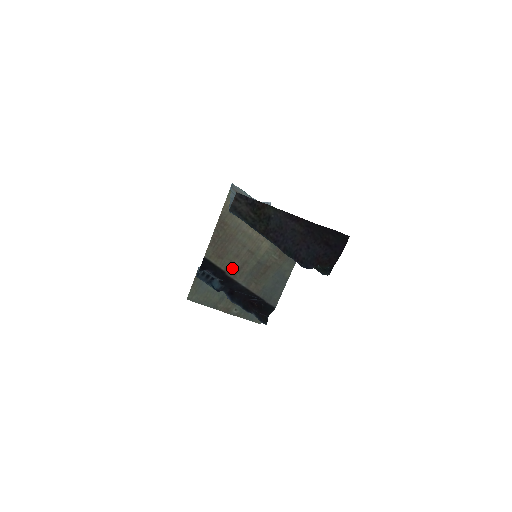
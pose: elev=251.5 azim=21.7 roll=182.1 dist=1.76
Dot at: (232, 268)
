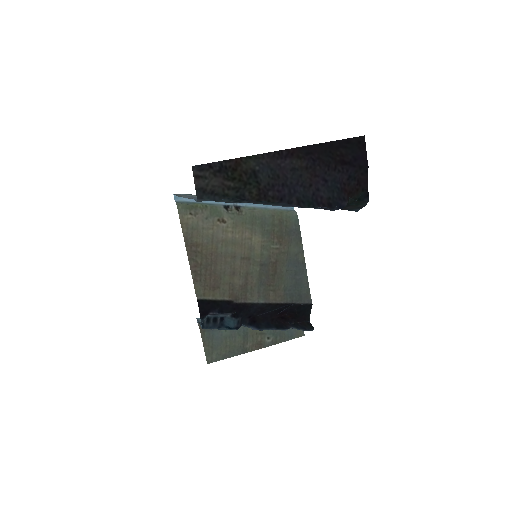
Dot at: (236, 291)
